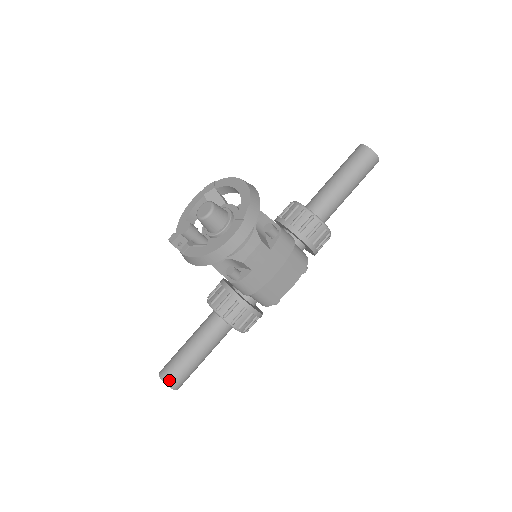
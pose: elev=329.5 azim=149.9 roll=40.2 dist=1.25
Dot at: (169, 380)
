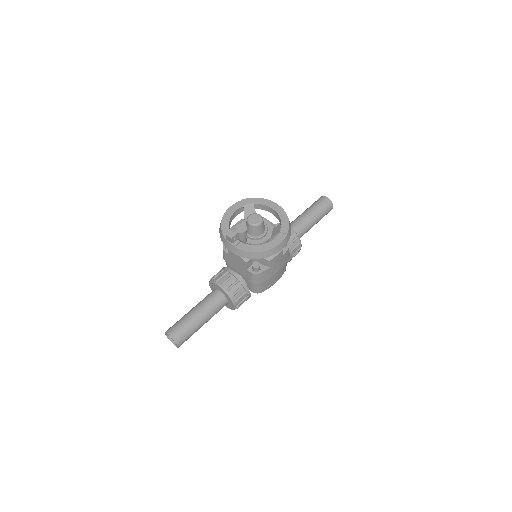
Dot at: (178, 339)
